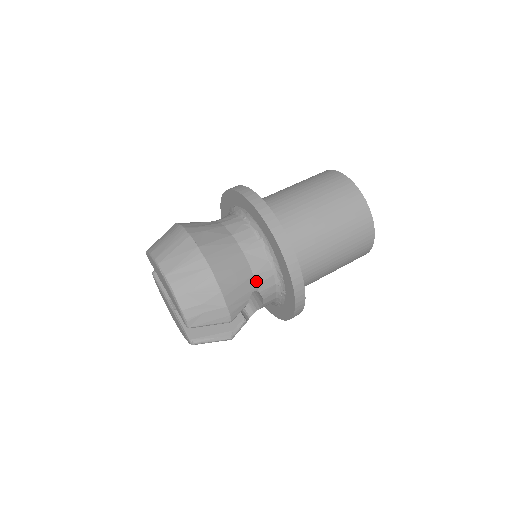
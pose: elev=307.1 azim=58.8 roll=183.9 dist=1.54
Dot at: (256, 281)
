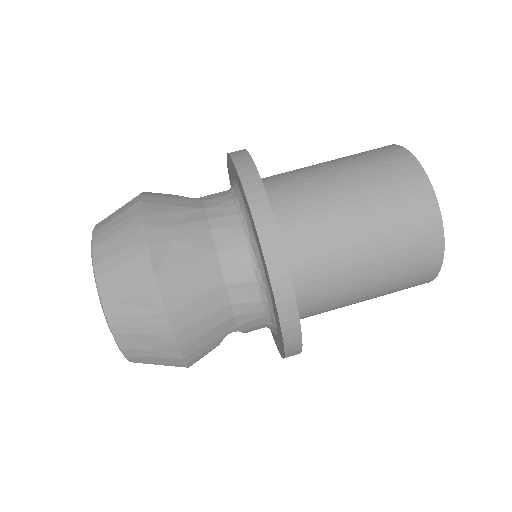
Dot at: (237, 322)
